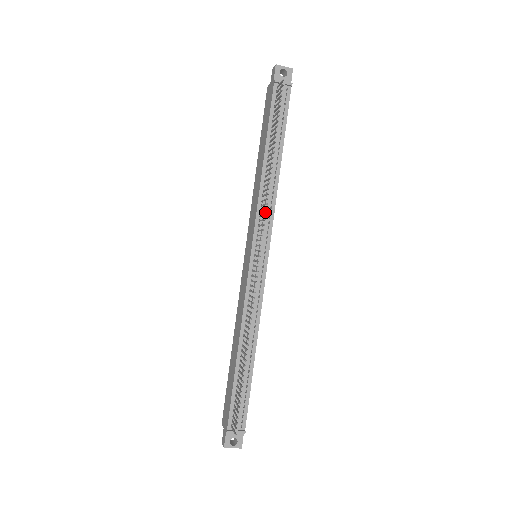
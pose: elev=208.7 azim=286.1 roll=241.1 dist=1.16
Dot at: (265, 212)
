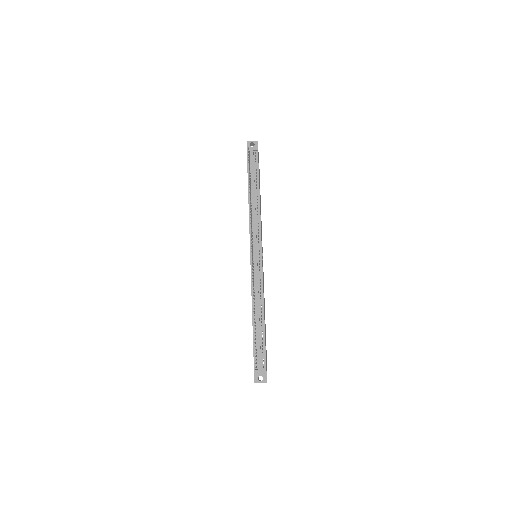
Dot at: (254, 227)
